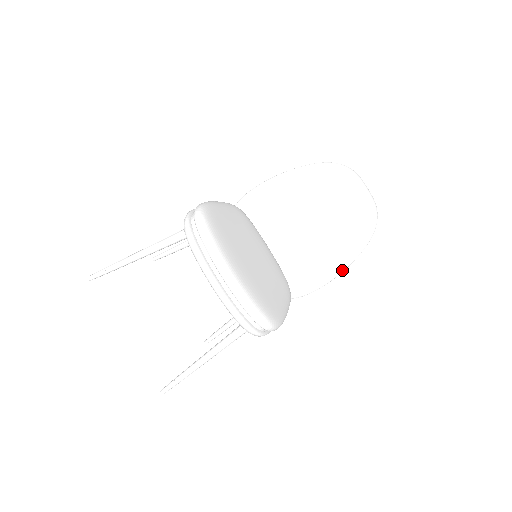
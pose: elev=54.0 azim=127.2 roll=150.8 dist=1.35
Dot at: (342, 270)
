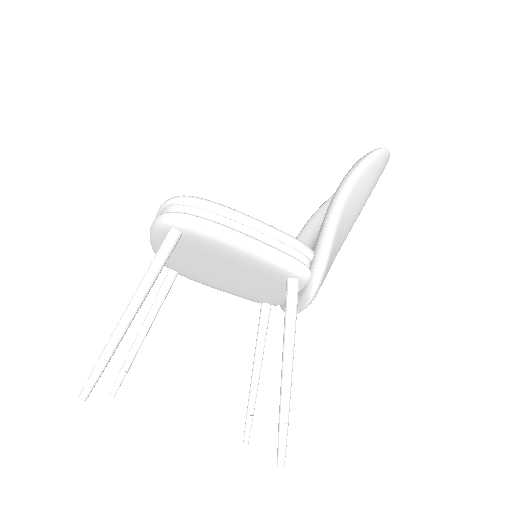
Dot at: (349, 177)
